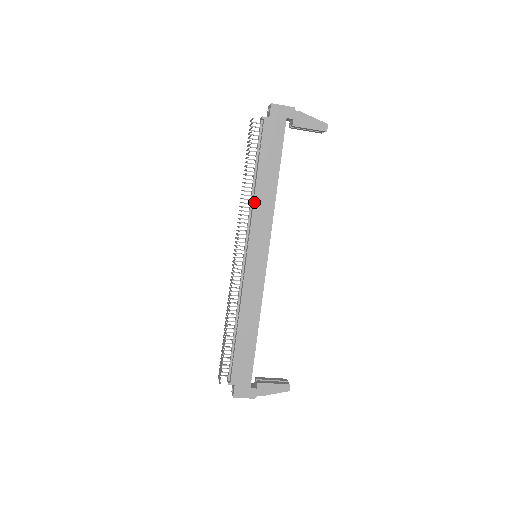
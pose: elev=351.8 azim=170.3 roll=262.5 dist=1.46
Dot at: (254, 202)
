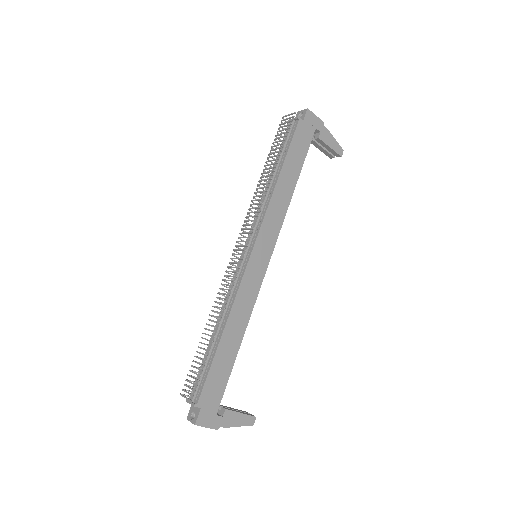
Dot at: (272, 196)
